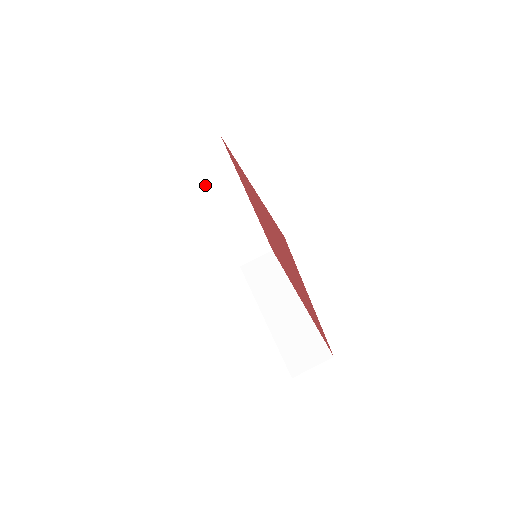
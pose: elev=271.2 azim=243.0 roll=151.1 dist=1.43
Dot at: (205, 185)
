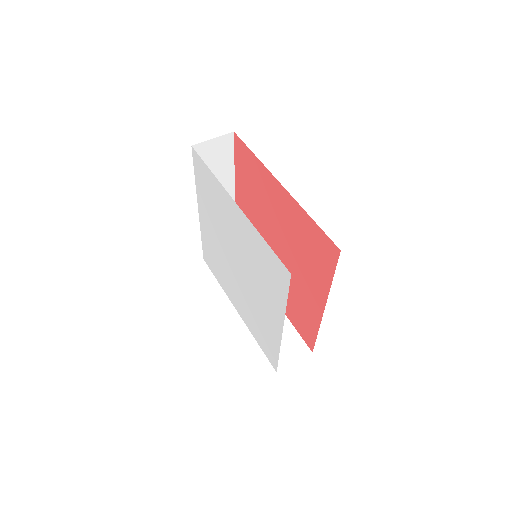
Dot at: occluded
